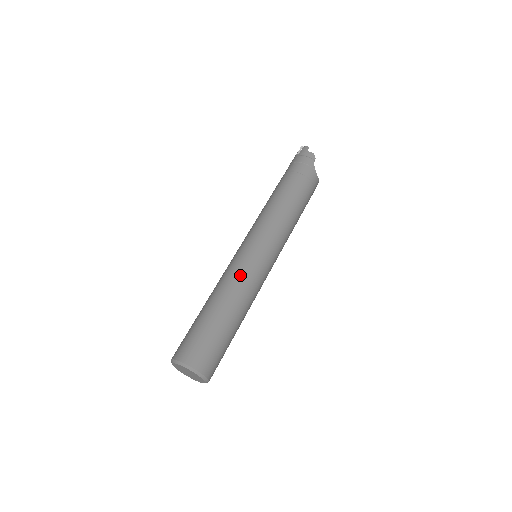
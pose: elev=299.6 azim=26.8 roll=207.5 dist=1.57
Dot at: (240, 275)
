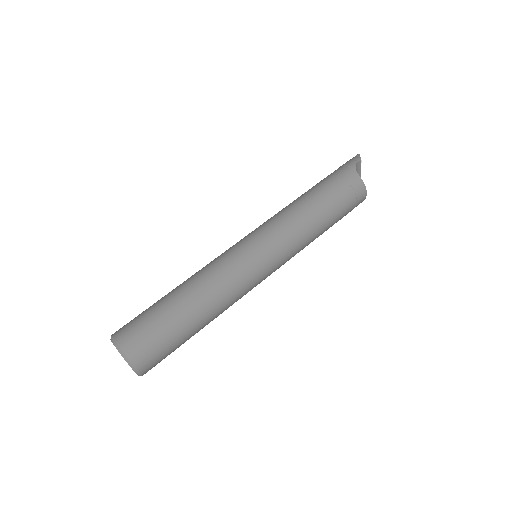
Dot at: (214, 262)
